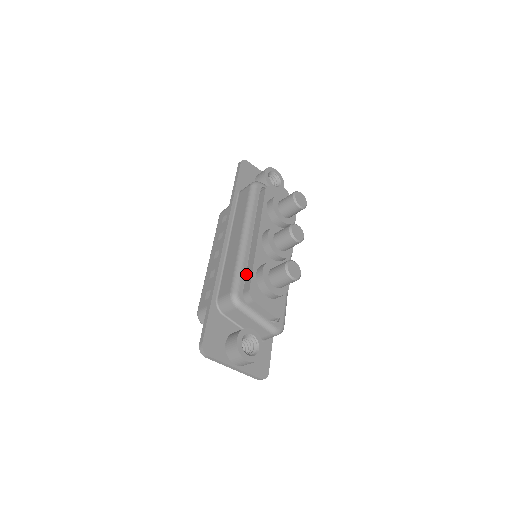
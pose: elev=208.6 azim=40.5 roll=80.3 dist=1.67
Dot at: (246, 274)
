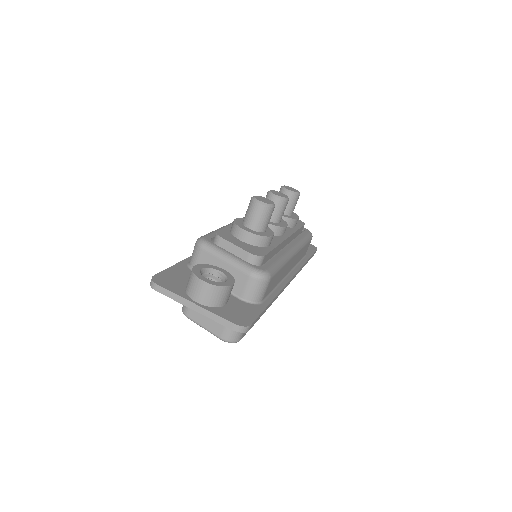
Dot at: occluded
